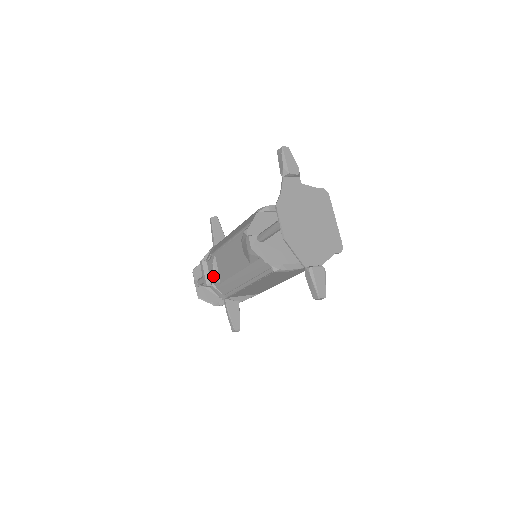
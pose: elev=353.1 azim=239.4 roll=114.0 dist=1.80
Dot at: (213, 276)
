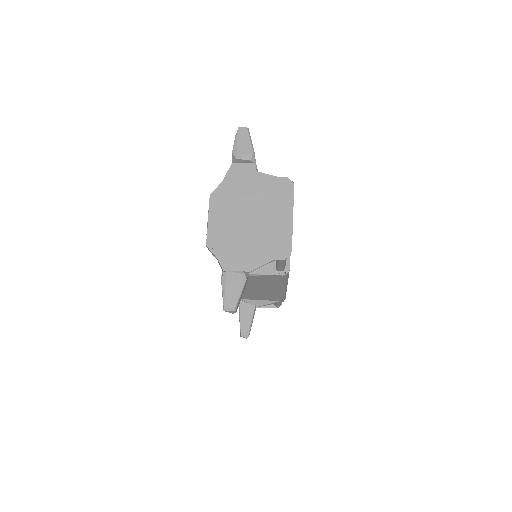
Dot at: occluded
